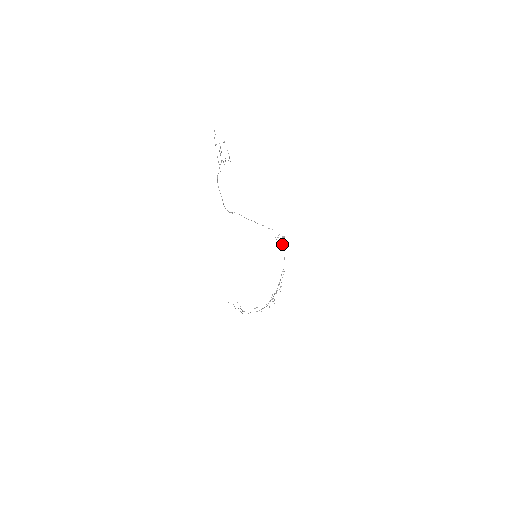
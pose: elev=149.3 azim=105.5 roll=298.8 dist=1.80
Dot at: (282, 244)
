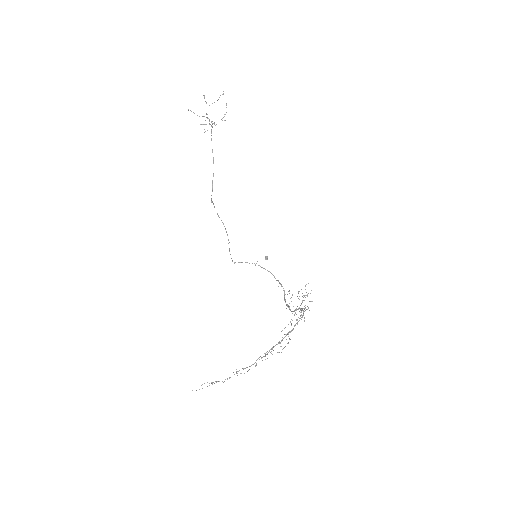
Dot at: (265, 269)
